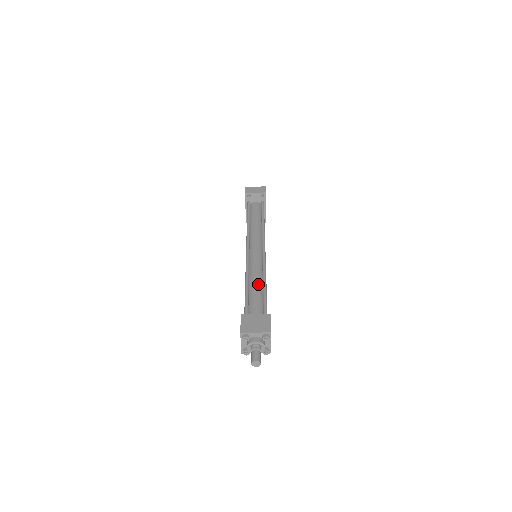
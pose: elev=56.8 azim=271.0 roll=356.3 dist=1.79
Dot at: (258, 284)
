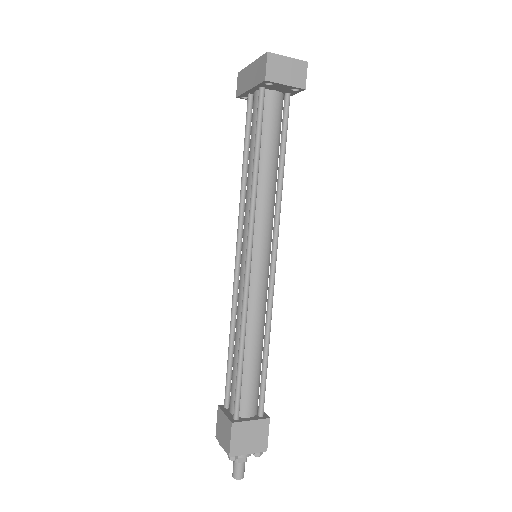
Dot at: (258, 348)
